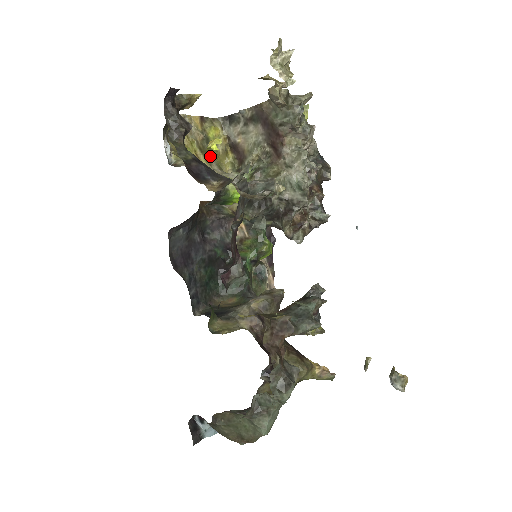
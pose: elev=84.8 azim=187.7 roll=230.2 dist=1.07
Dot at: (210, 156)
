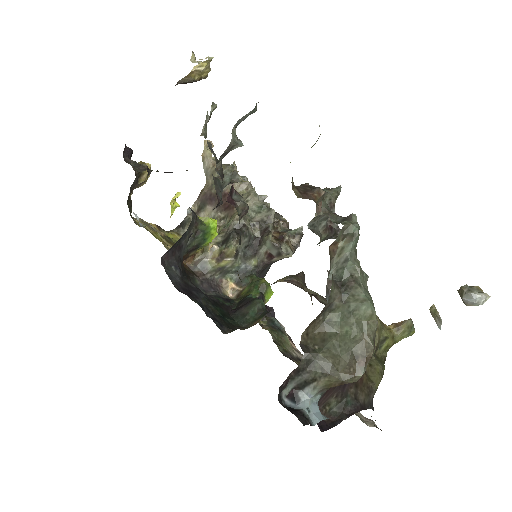
Dot at: occluded
